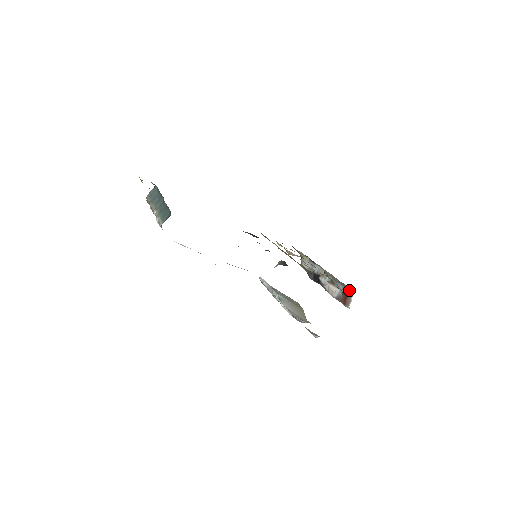
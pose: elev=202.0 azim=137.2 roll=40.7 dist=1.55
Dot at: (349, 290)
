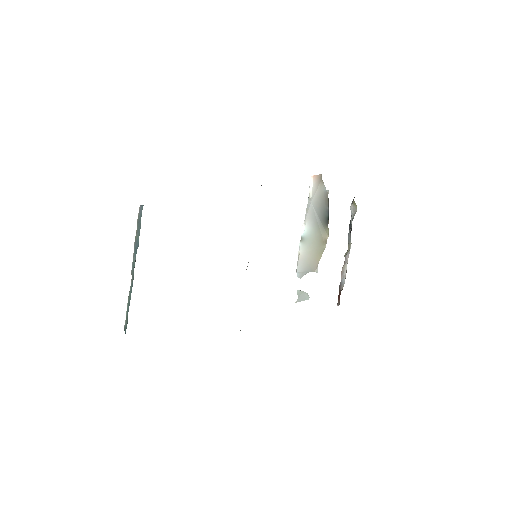
Dot at: occluded
